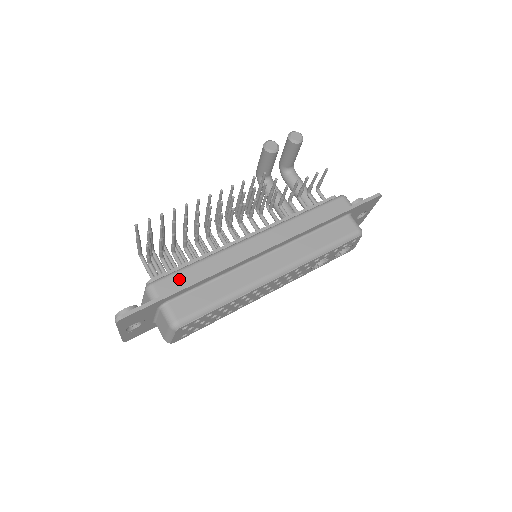
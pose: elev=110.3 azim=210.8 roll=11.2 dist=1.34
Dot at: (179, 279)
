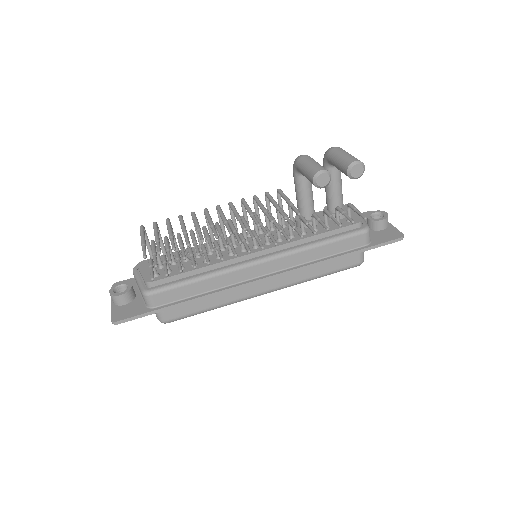
Dot at: (176, 294)
